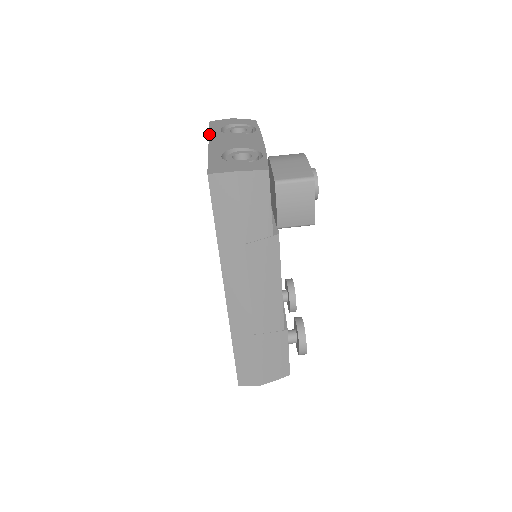
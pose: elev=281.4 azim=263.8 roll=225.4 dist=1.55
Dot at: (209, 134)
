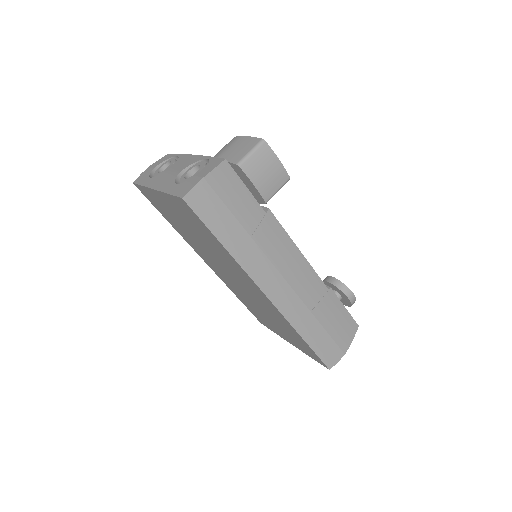
Dot at: (144, 186)
